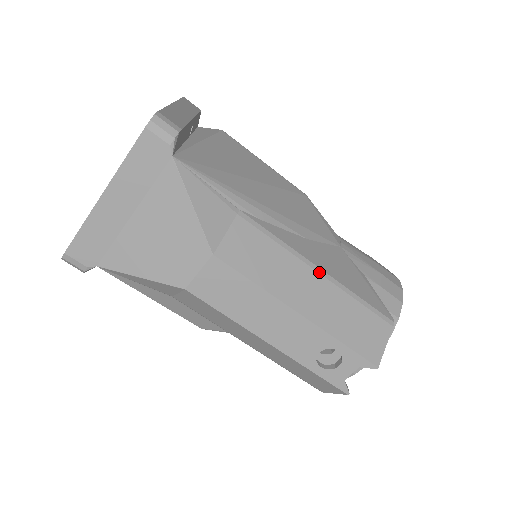
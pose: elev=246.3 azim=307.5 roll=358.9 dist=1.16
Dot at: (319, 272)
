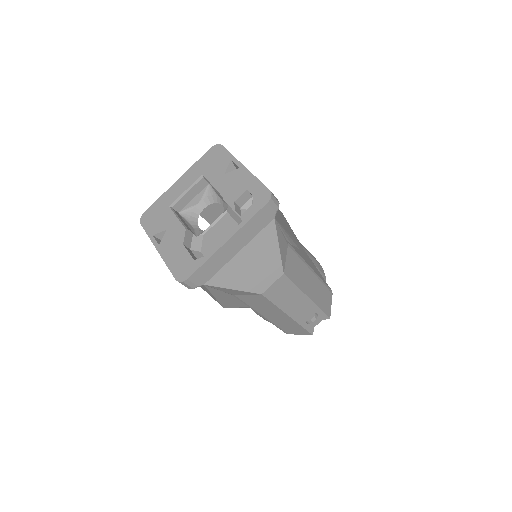
Dot at: (312, 271)
